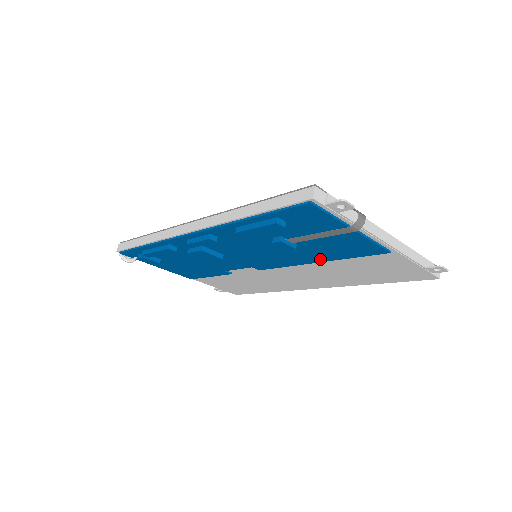
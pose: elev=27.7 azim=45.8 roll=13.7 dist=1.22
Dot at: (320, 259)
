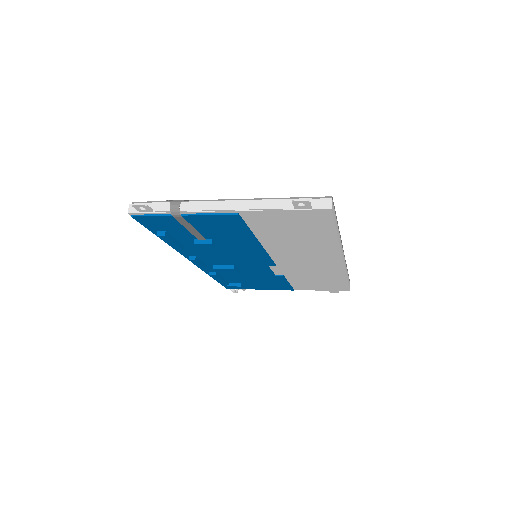
Dot at: (251, 241)
